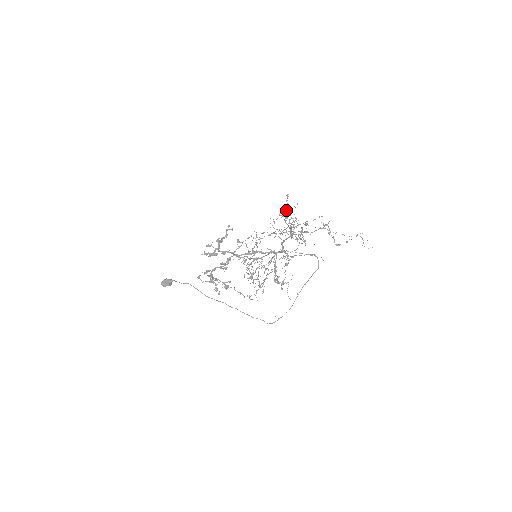
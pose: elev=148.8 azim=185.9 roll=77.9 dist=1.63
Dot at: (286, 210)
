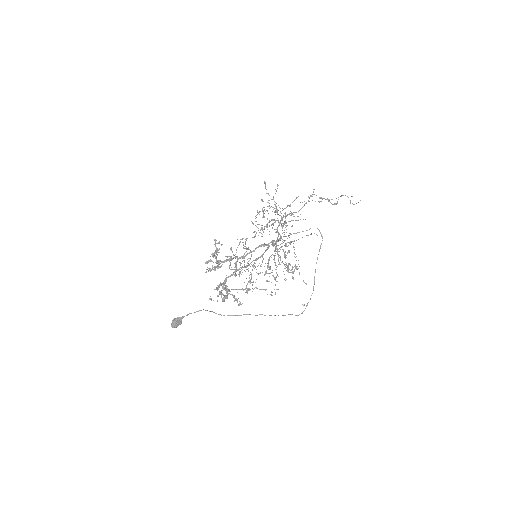
Dot at: occluded
